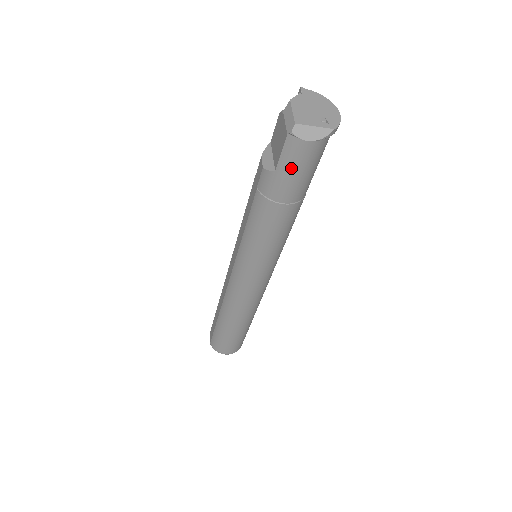
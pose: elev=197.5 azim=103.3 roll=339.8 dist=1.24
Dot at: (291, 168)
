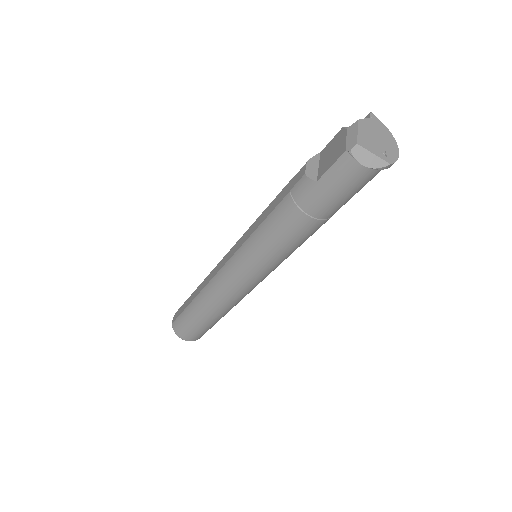
Dot at: (334, 185)
